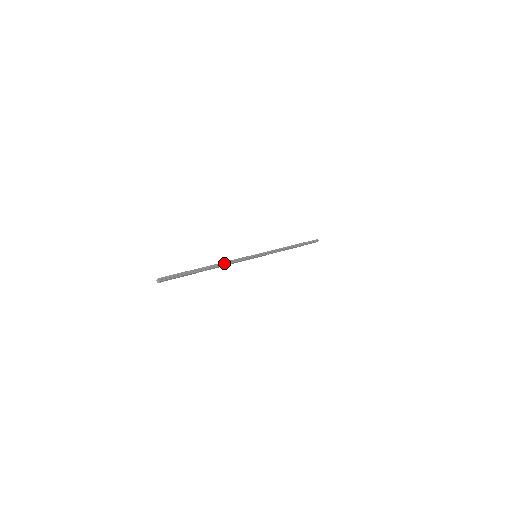
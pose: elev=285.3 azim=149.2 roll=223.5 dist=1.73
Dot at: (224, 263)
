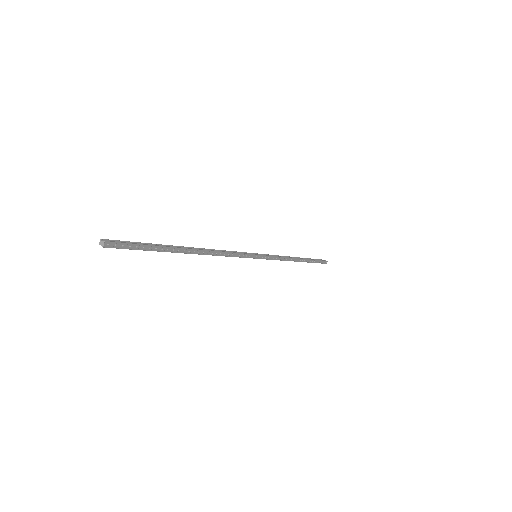
Dot at: (212, 251)
